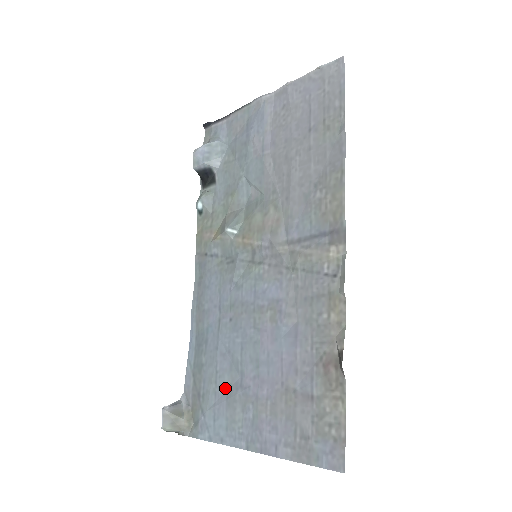
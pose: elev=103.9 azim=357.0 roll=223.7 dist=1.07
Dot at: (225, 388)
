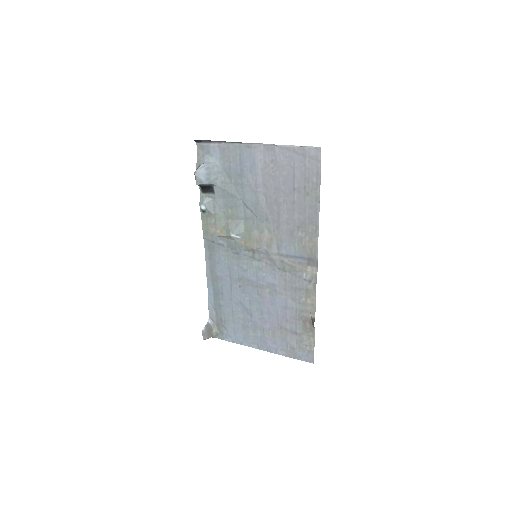
Dot at: (240, 320)
